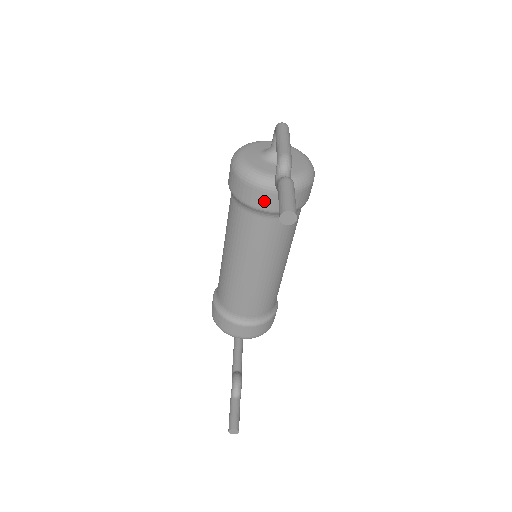
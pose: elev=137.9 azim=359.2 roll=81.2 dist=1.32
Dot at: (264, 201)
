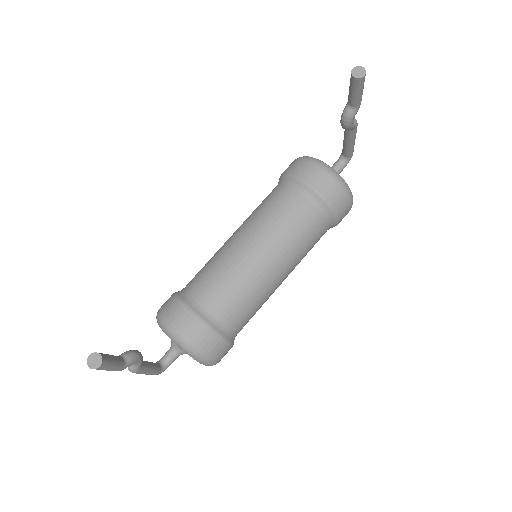
Dot at: (309, 173)
